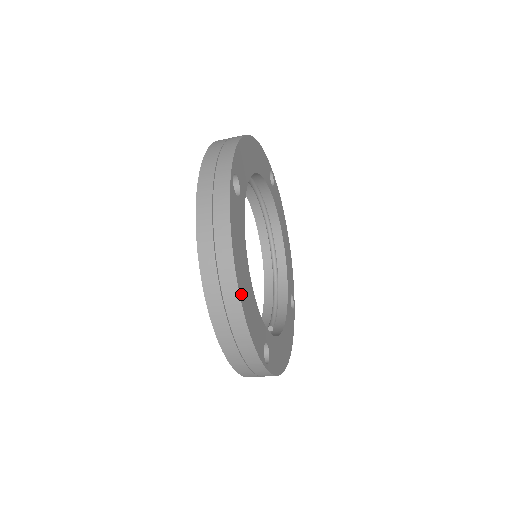
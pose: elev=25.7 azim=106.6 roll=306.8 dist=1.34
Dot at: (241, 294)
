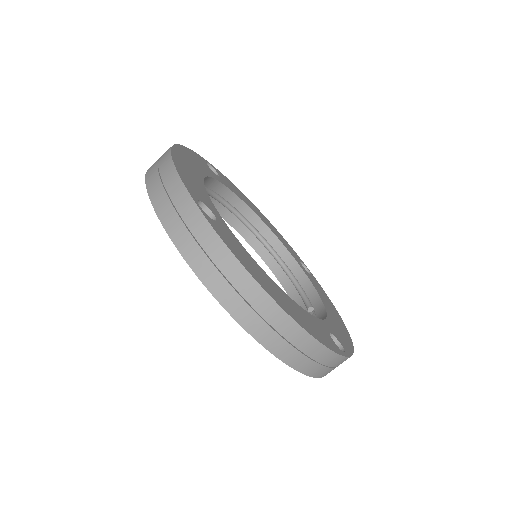
Dot at: (290, 315)
